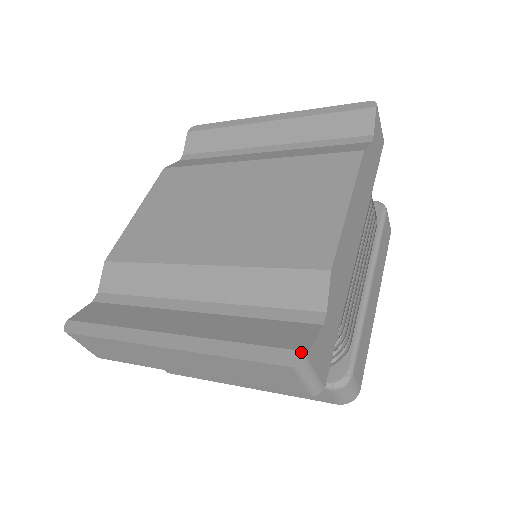
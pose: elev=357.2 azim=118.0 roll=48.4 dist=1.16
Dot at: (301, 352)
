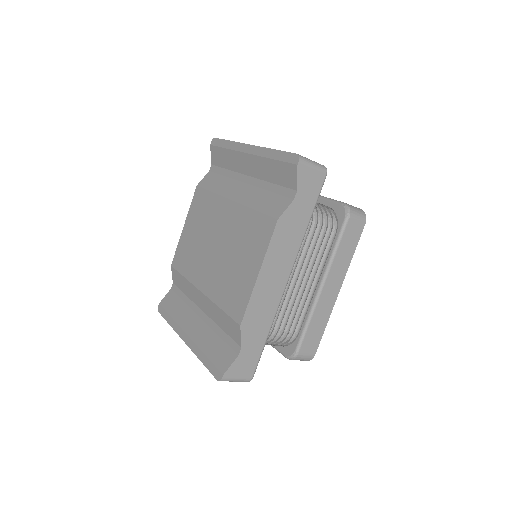
Dot at: (221, 374)
